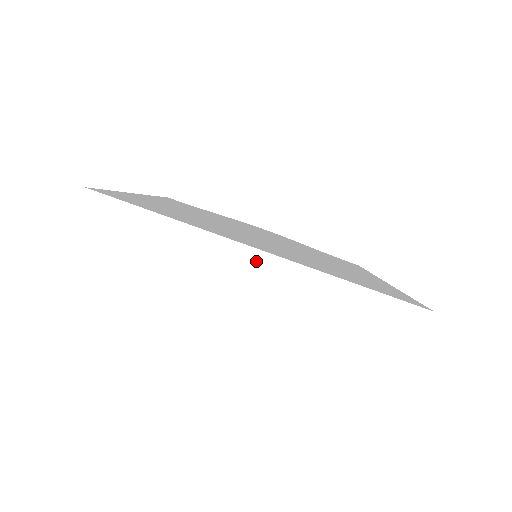
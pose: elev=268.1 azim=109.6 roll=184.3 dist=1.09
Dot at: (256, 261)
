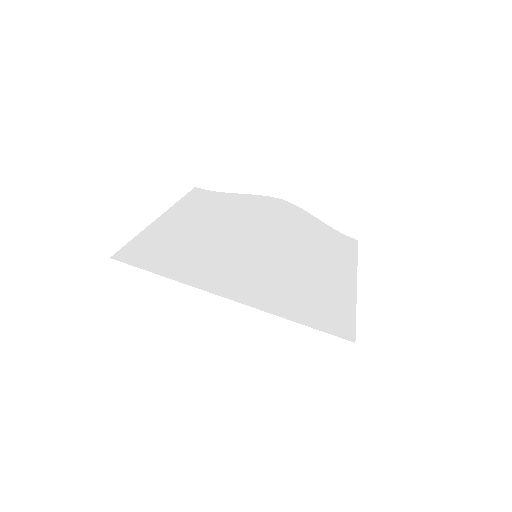
Dot at: (227, 306)
